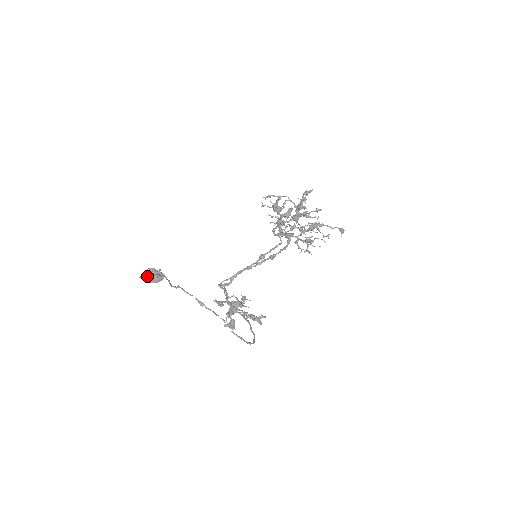
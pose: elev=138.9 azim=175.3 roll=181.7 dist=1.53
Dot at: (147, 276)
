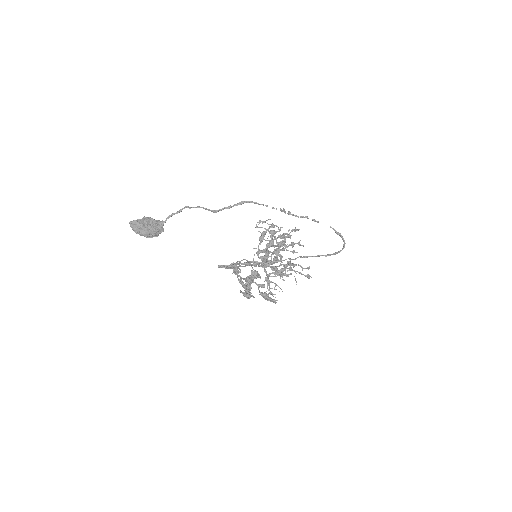
Dot at: (146, 220)
